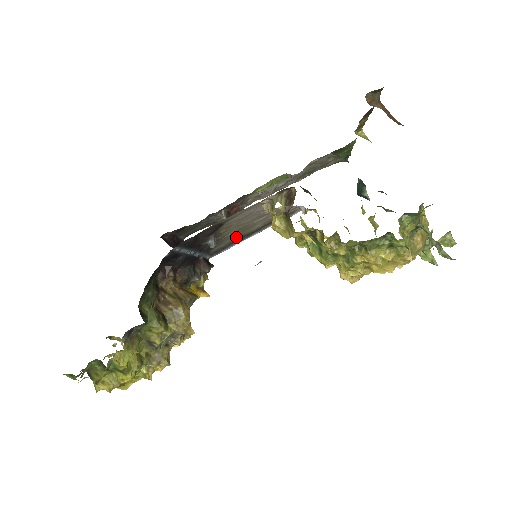
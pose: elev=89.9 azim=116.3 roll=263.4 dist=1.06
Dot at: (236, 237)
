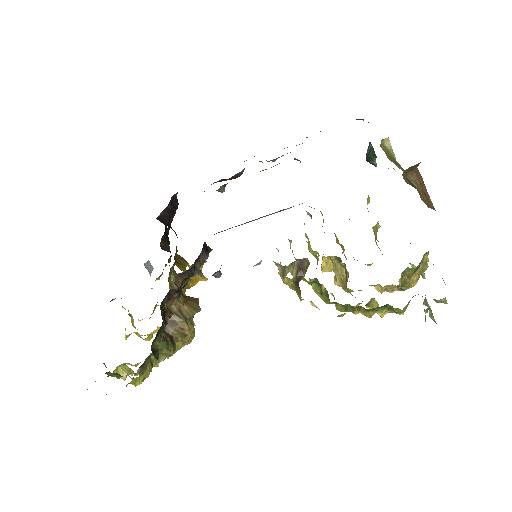
Dot at: occluded
